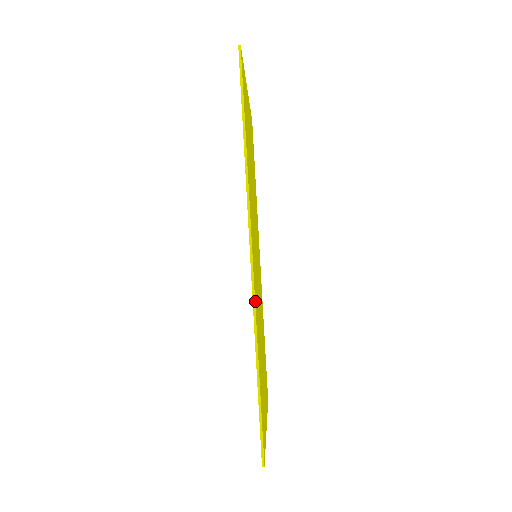
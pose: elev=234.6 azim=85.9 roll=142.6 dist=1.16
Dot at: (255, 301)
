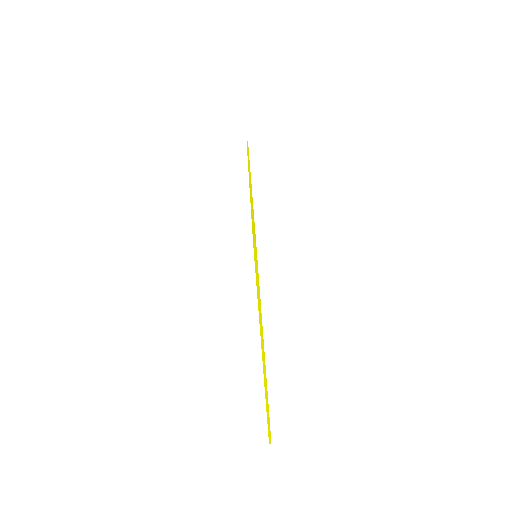
Dot at: occluded
